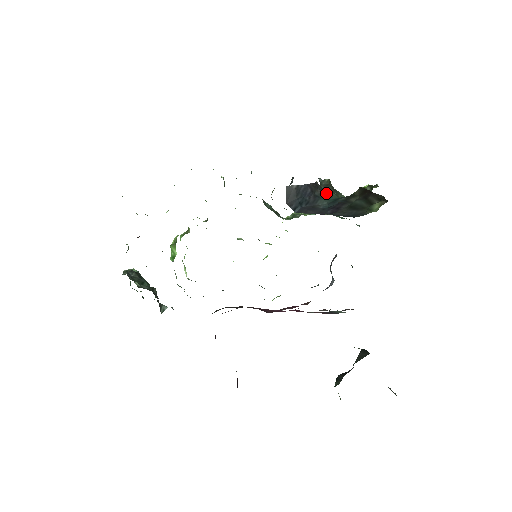
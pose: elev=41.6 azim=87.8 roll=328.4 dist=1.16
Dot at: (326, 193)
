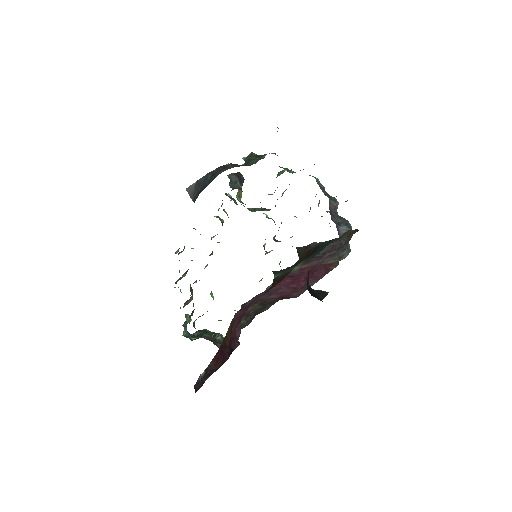
Dot at: occluded
